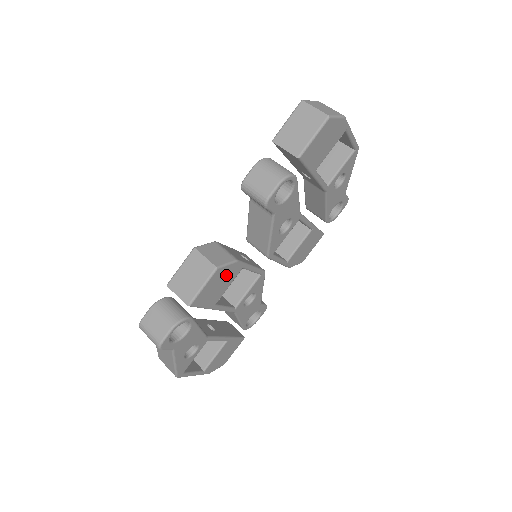
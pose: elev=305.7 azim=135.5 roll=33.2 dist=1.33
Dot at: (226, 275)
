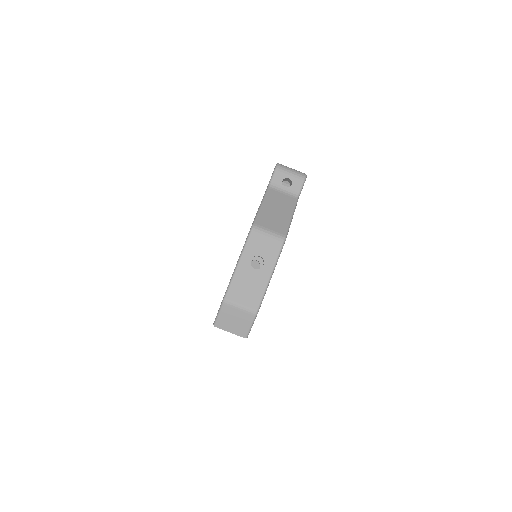
Dot at: occluded
